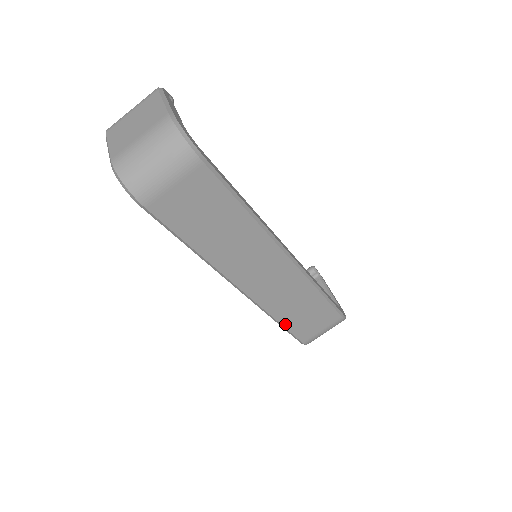
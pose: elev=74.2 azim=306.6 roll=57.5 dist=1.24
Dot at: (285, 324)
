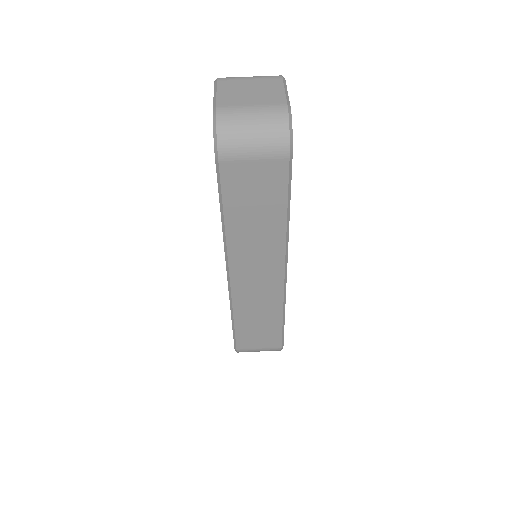
Dot at: (237, 325)
